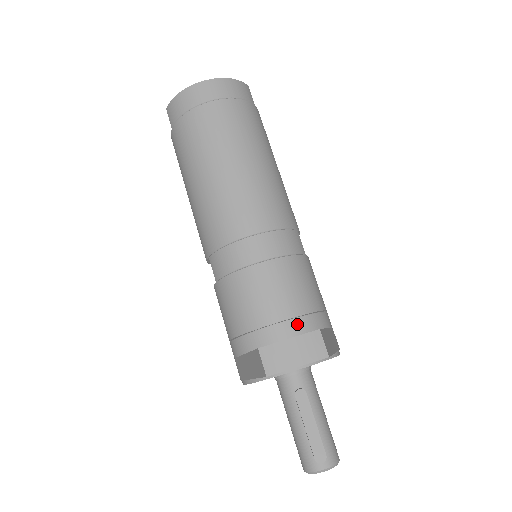
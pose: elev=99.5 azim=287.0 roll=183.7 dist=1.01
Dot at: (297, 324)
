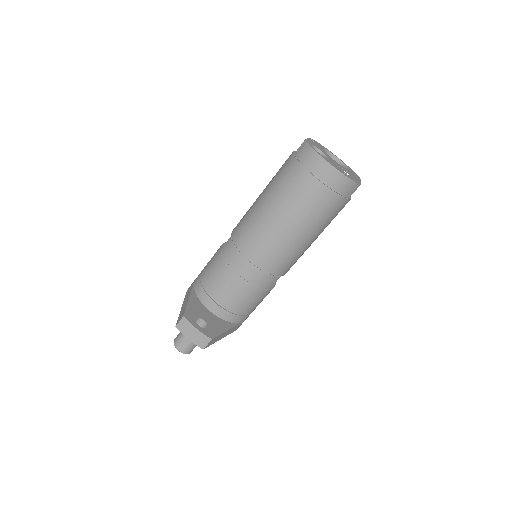
Dot at: (223, 312)
